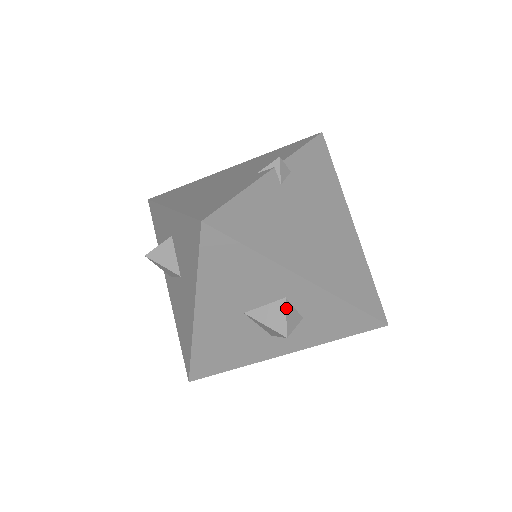
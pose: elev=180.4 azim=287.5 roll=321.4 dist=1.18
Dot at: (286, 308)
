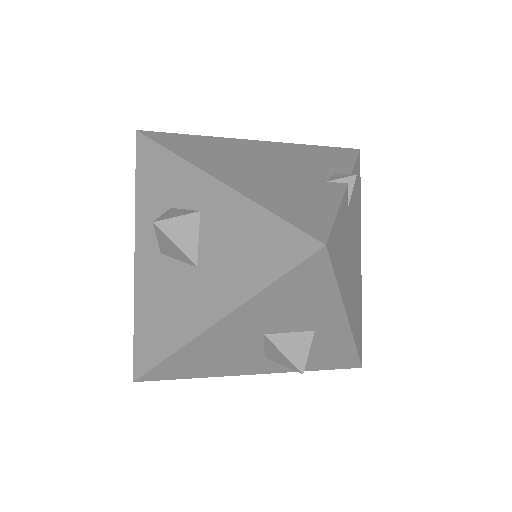
Dot at: (311, 342)
